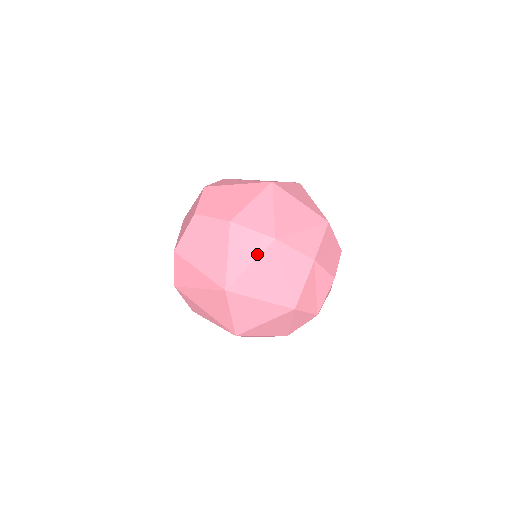
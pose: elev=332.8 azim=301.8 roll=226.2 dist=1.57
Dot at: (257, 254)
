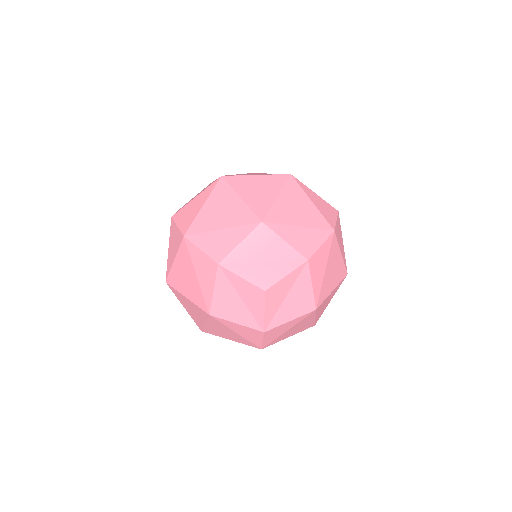
Dot at: (177, 250)
